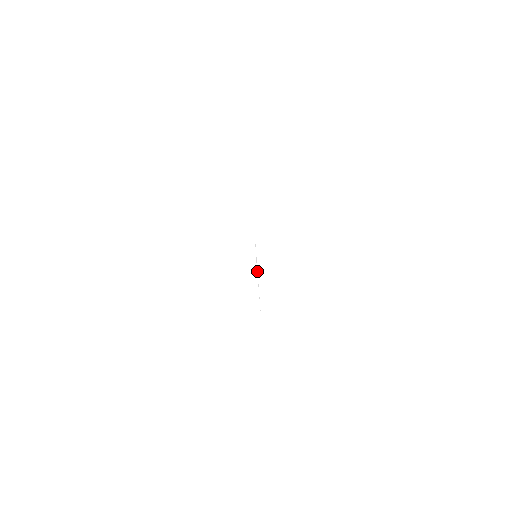
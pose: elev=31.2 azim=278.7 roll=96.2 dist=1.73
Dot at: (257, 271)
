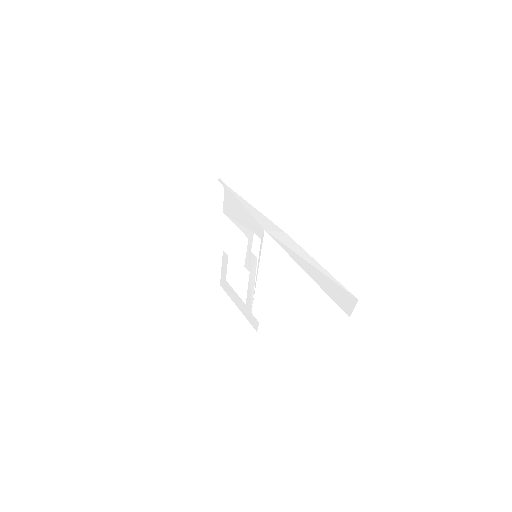
Dot at: (256, 273)
